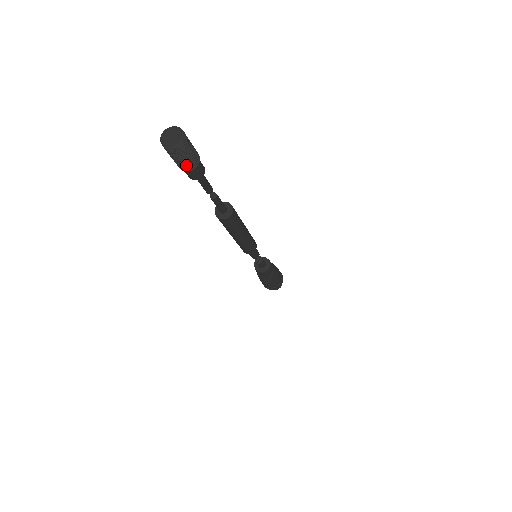
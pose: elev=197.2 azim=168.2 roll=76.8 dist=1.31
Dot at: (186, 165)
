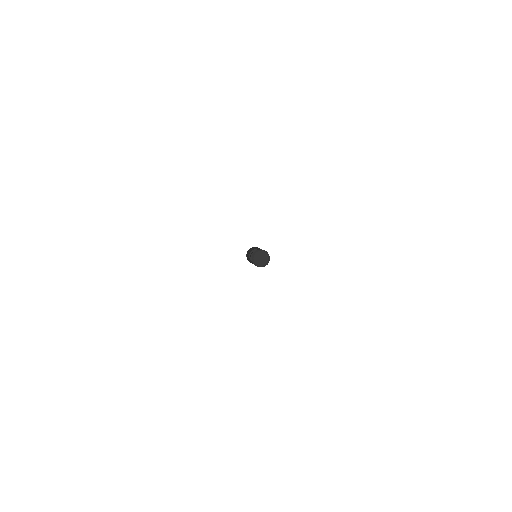
Dot at: occluded
